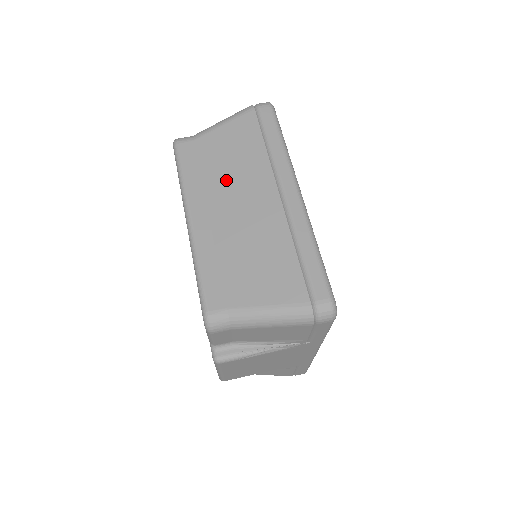
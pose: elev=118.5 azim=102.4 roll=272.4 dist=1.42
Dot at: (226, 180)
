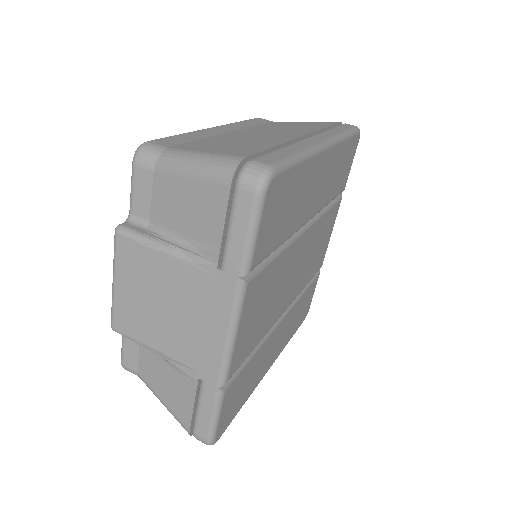
Dot at: (271, 128)
